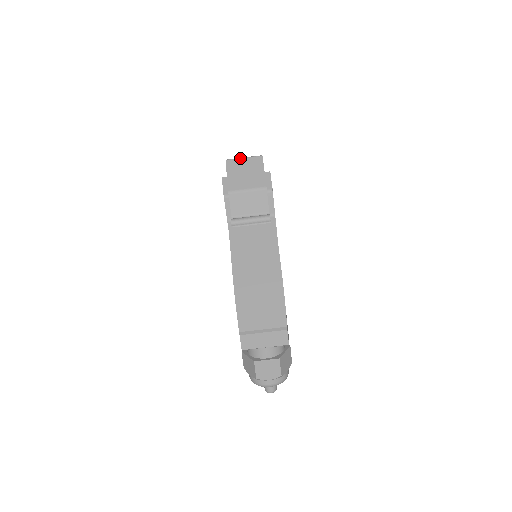
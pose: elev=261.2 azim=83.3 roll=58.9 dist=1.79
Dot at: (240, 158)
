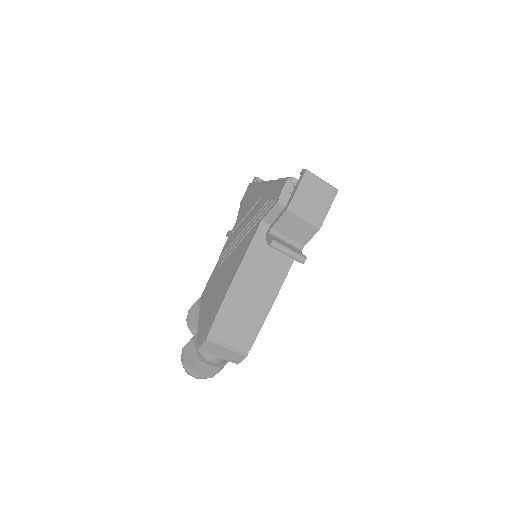
Dot at: (319, 178)
